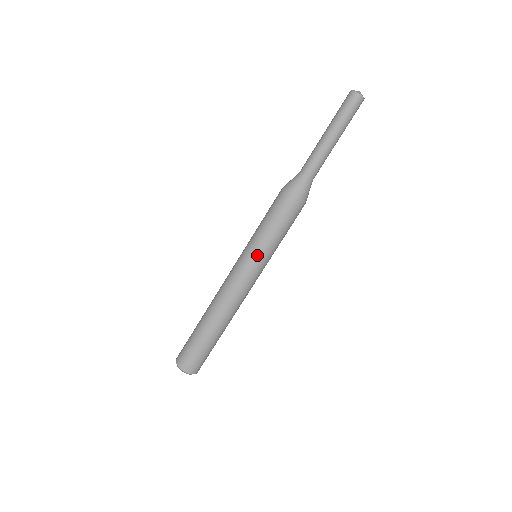
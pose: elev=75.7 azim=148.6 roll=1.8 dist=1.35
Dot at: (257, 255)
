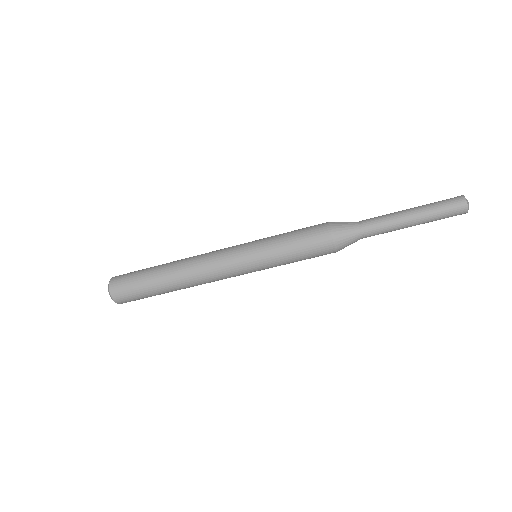
Dot at: (257, 256)
